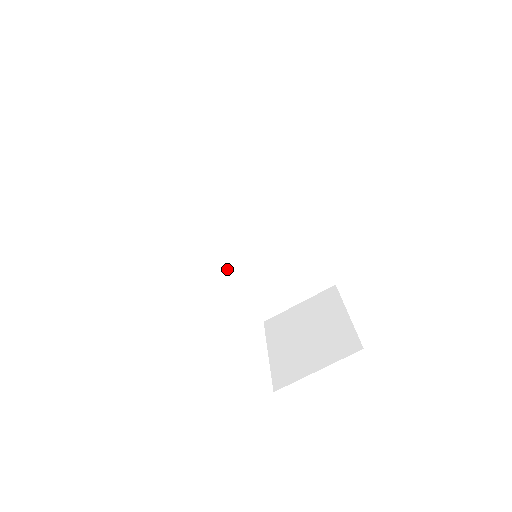
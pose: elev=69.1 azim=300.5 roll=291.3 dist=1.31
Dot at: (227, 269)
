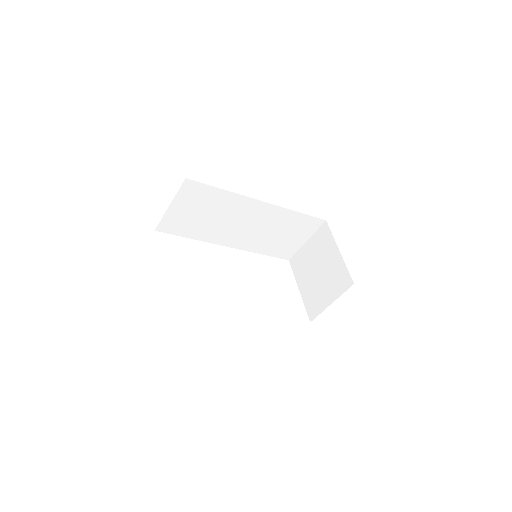
Dot at: (244, 250)
